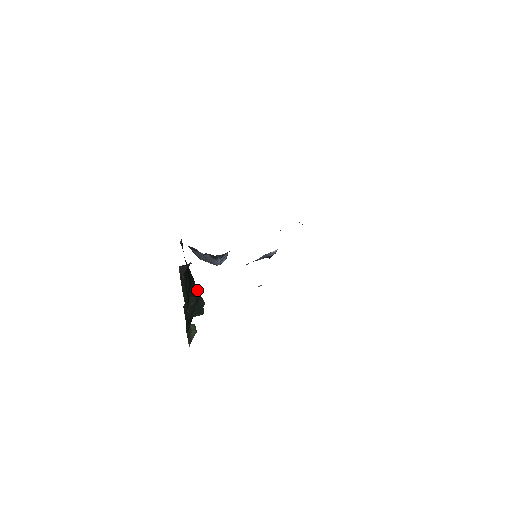
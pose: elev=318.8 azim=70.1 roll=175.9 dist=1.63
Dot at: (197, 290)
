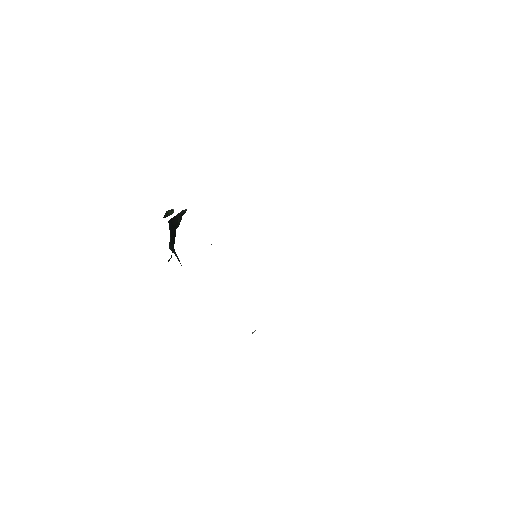
Dot at: occluded
